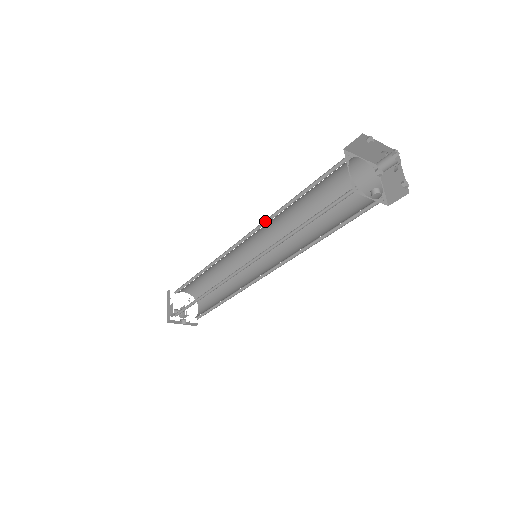
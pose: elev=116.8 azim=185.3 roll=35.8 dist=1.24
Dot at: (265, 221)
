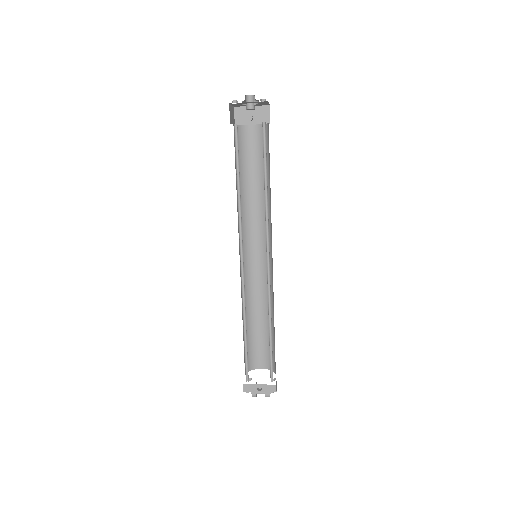
Dot at: (244, 222)
